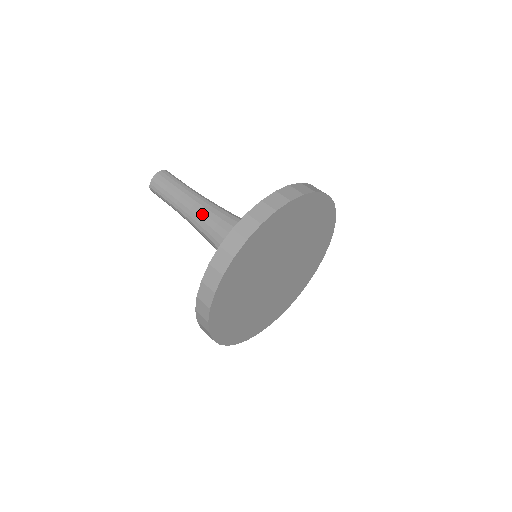
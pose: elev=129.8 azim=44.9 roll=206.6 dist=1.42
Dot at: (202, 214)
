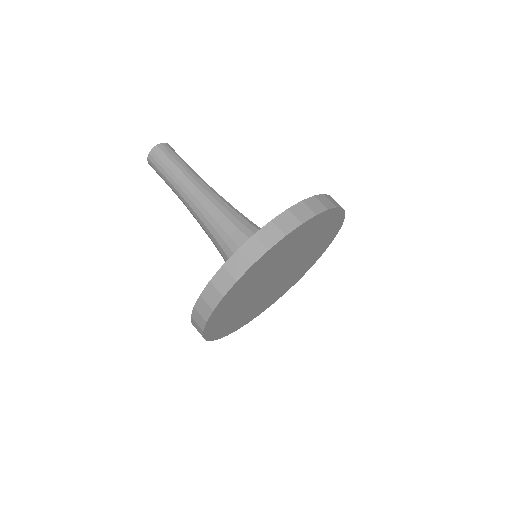
Dot at: (196, 215)
